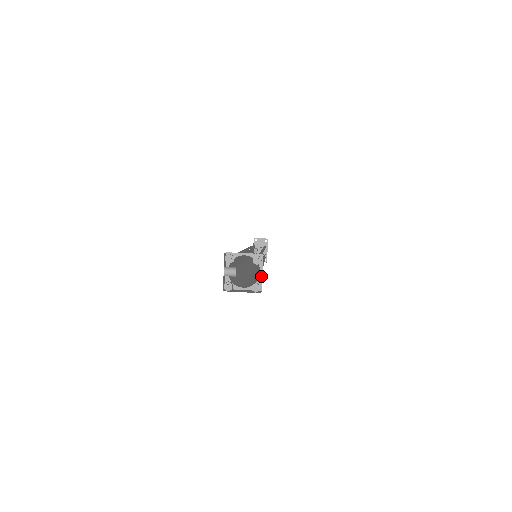
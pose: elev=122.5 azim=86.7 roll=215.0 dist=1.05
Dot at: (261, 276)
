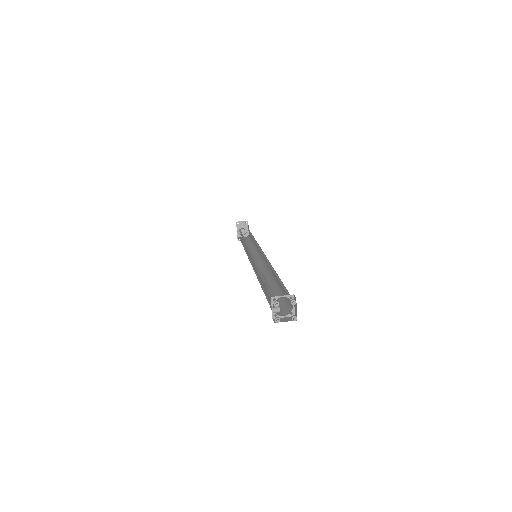
Dot at: (294, 308)
